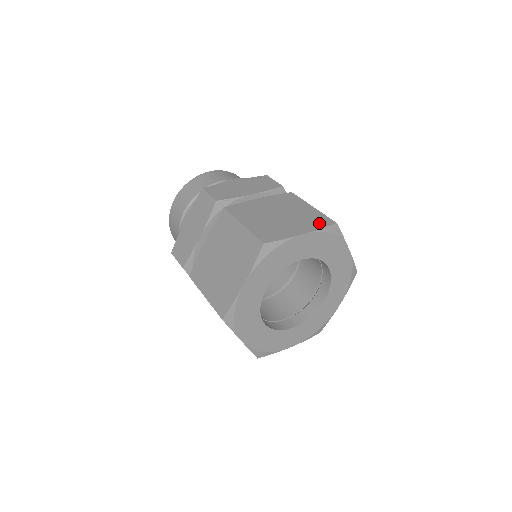
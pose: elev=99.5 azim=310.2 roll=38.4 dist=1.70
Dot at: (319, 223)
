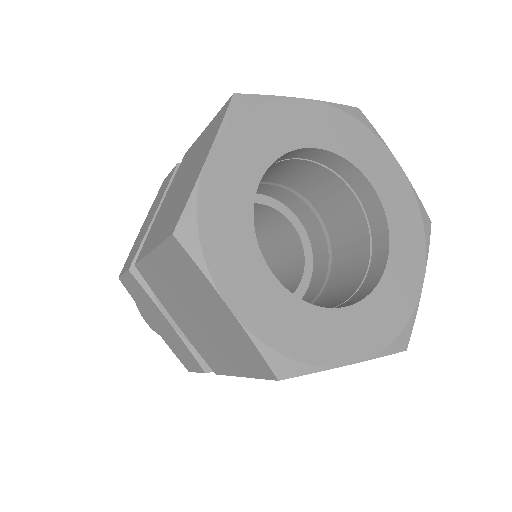
Dot at: (217, 124)
